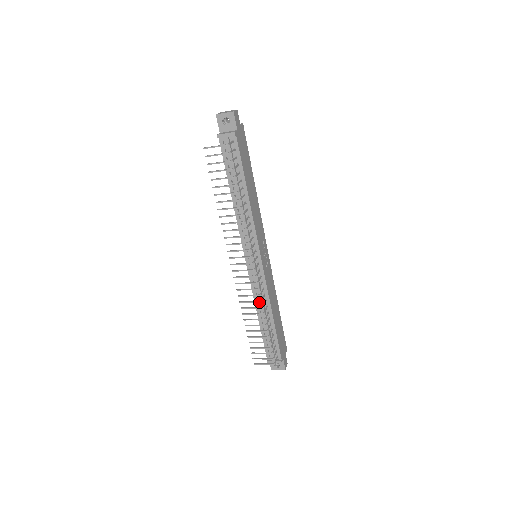
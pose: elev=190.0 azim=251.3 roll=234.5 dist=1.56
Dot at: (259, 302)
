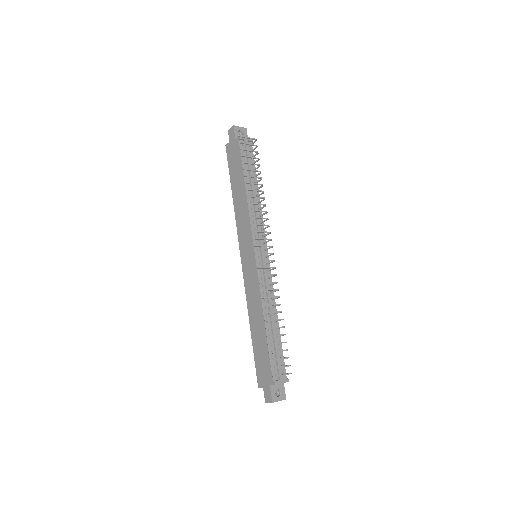
Dot at: (266, 302)
